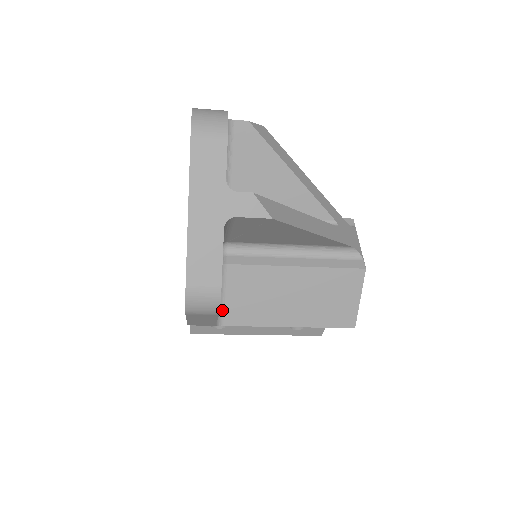
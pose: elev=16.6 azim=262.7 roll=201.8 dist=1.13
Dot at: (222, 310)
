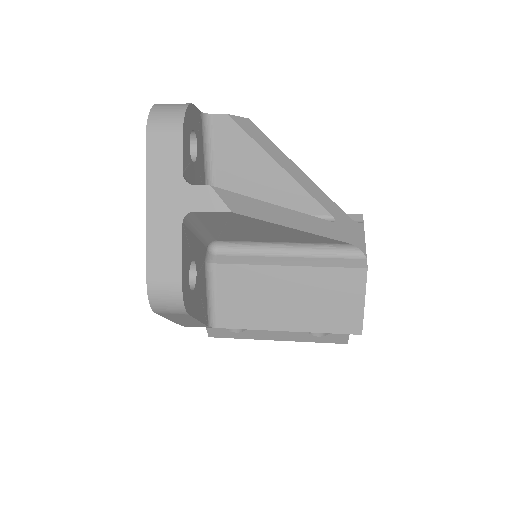
Dot at: (215, 311)
